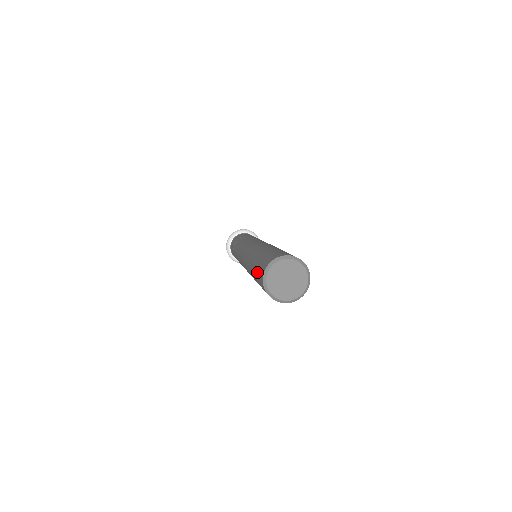
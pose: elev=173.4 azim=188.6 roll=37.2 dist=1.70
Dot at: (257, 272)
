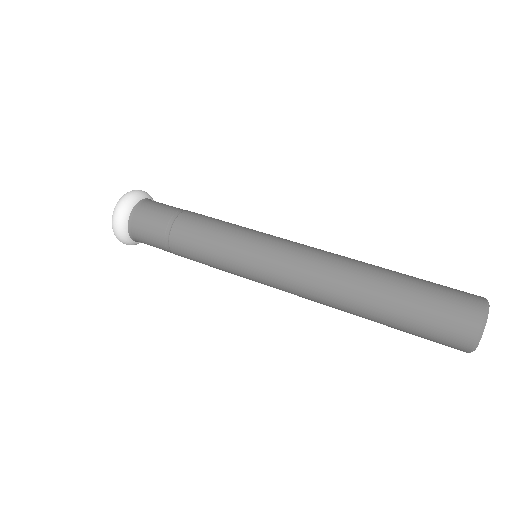
Dot at: (437, 306)
